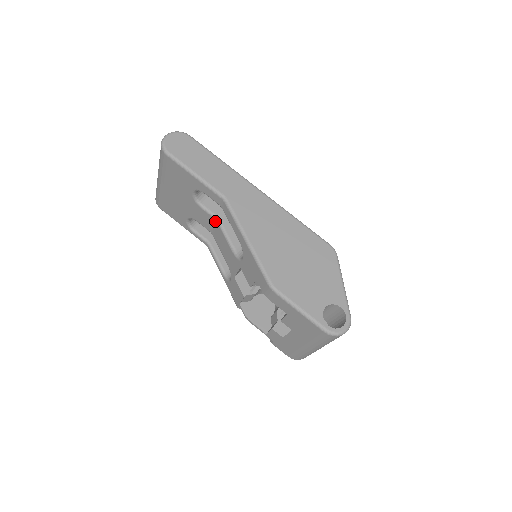
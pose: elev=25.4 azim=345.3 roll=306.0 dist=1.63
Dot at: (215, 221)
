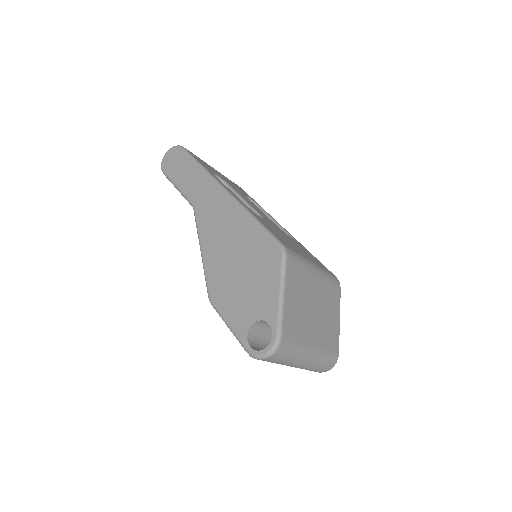
Dot at: occluded
